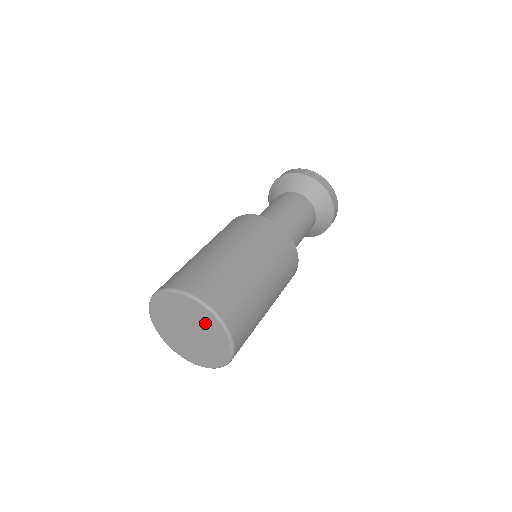
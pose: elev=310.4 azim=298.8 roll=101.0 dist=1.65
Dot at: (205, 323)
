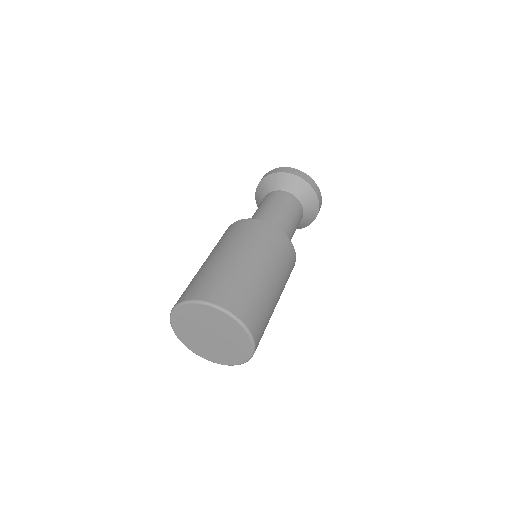
Dot at: (228, 328)
